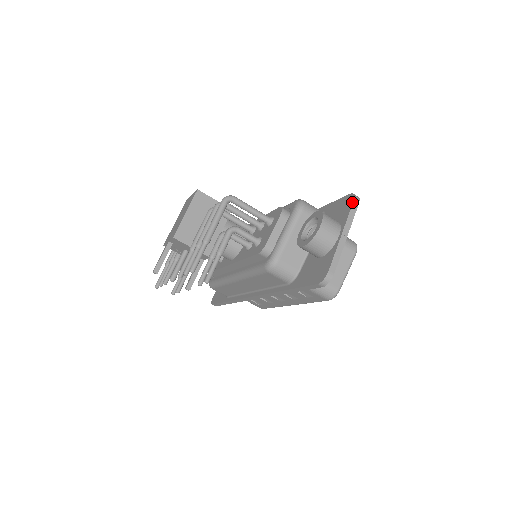
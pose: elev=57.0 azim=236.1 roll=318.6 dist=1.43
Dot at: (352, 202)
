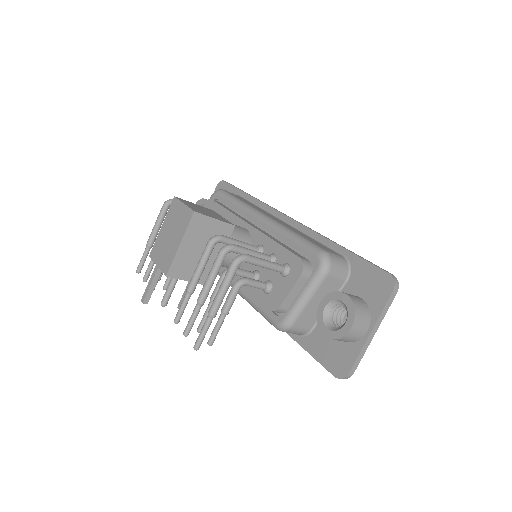
Dot at: (390, 293)
